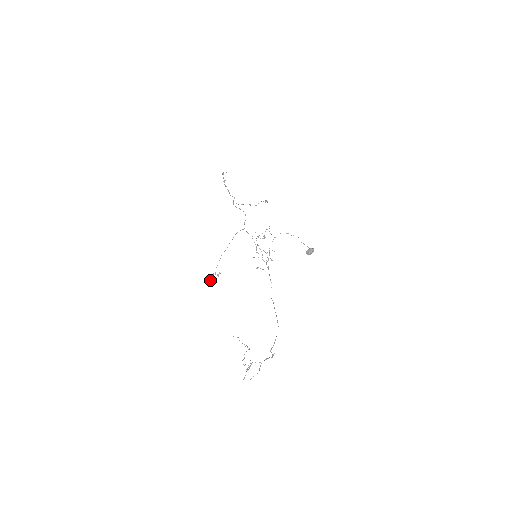
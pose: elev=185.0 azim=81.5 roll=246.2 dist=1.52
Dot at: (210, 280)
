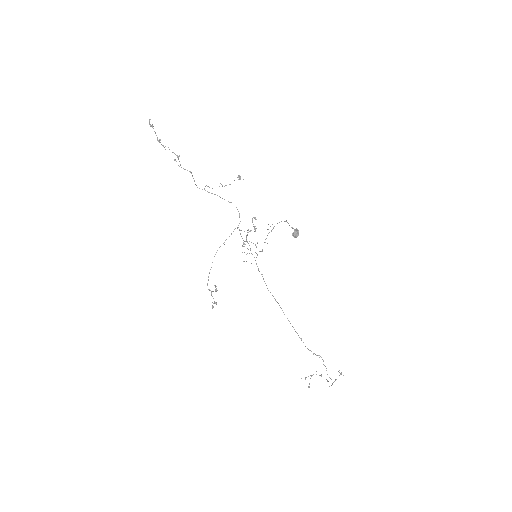
Dot at: (215, 302)
